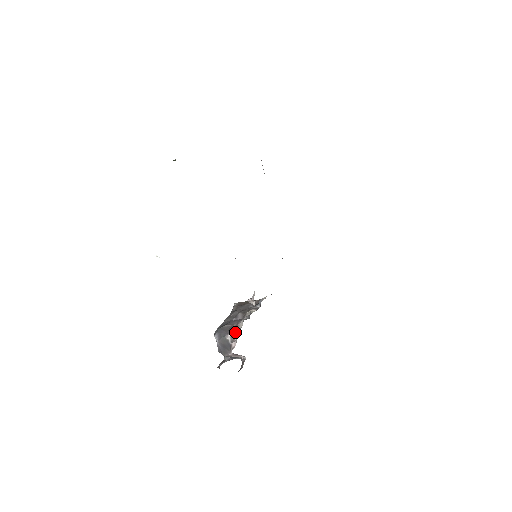
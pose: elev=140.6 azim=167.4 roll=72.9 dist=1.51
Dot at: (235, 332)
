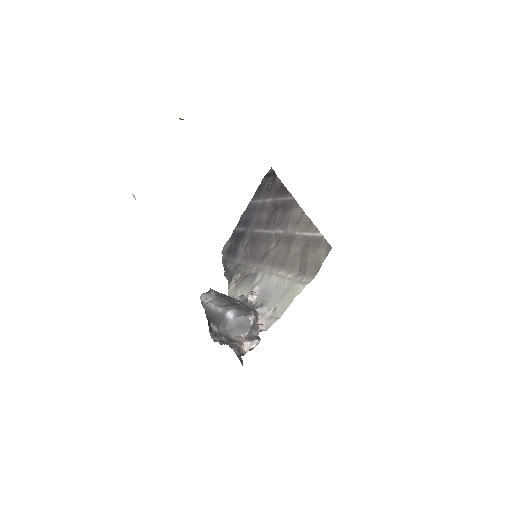
Dot at: (258, 316)
